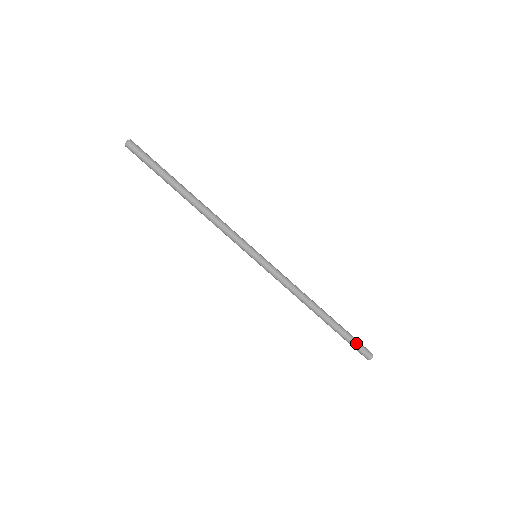
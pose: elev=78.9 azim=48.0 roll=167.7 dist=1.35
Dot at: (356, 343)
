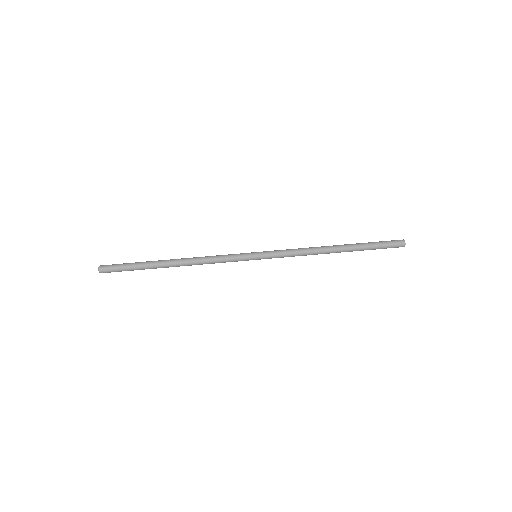
Dot at: (382, 242)
